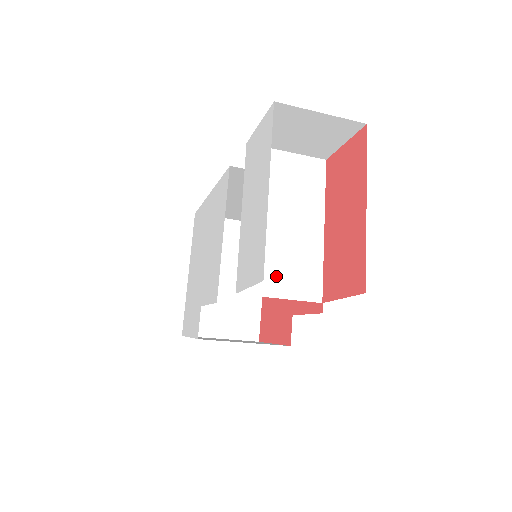
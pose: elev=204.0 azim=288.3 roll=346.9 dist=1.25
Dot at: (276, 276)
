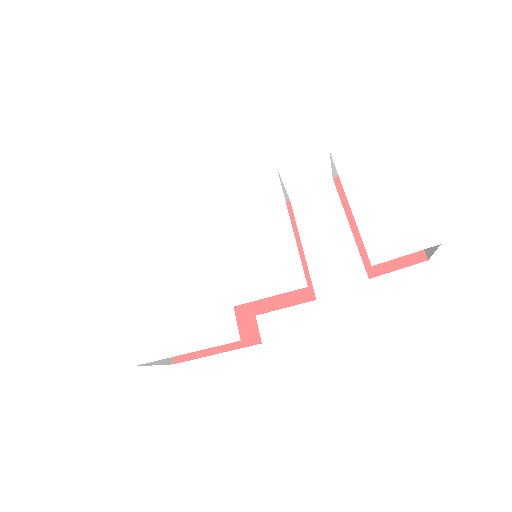
Dot at: occluded
